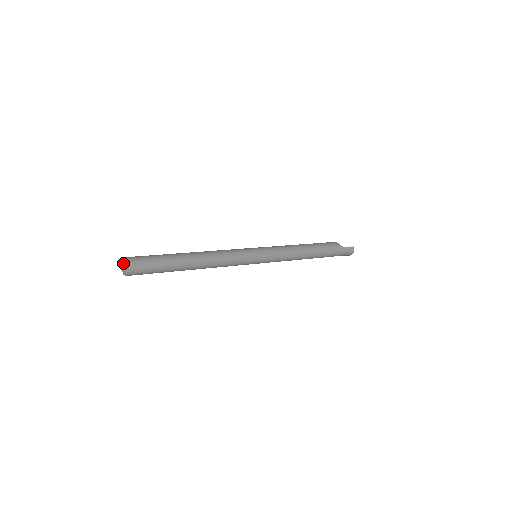
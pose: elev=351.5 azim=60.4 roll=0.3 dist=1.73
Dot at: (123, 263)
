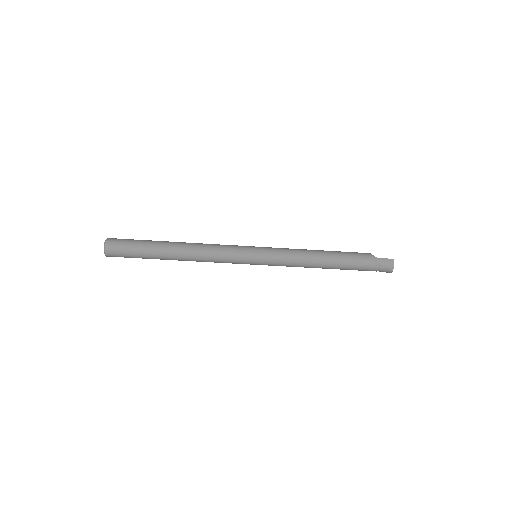
Dot at: occluded
